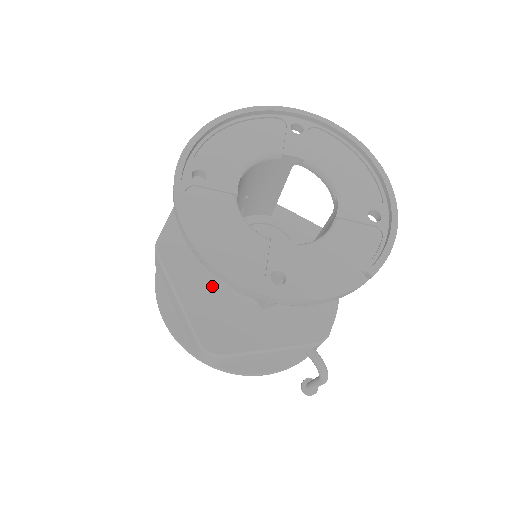
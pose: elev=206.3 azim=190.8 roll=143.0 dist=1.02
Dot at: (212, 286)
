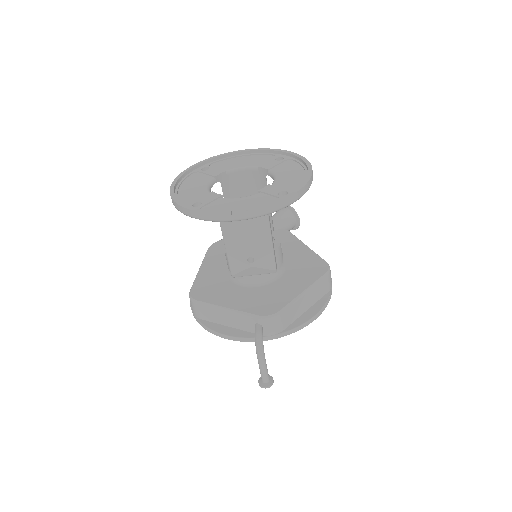
Dot at: (222, 269)
